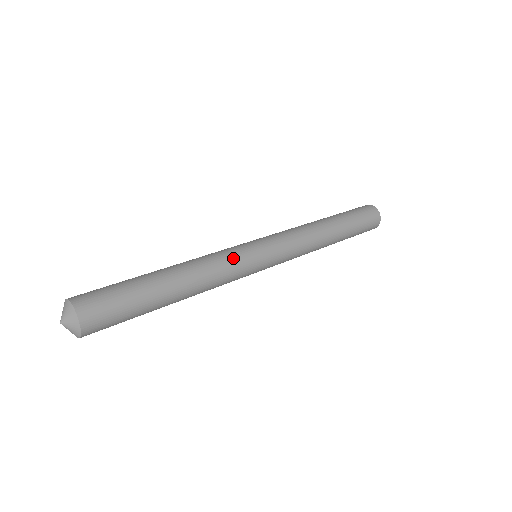
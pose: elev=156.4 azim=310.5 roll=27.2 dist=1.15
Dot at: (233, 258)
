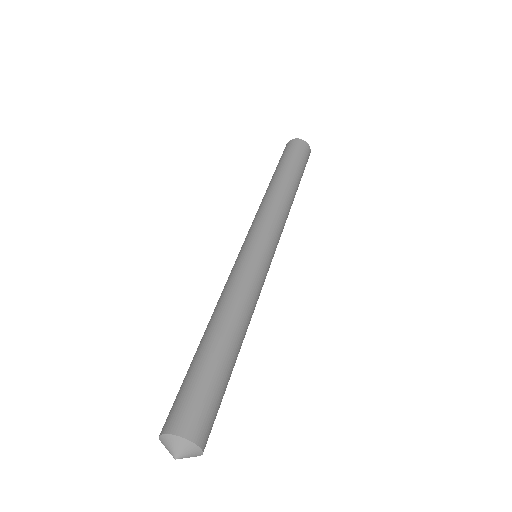
Dot at: occluded
